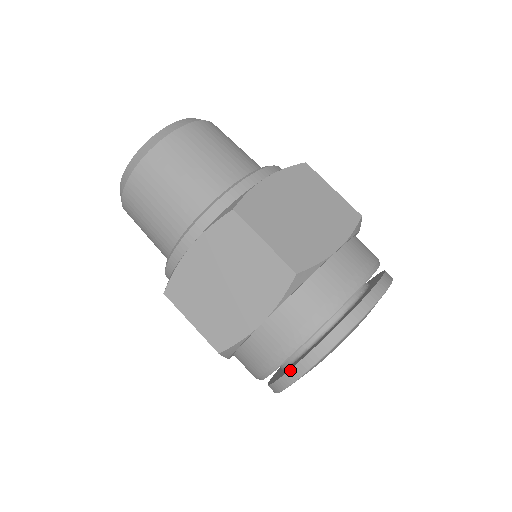
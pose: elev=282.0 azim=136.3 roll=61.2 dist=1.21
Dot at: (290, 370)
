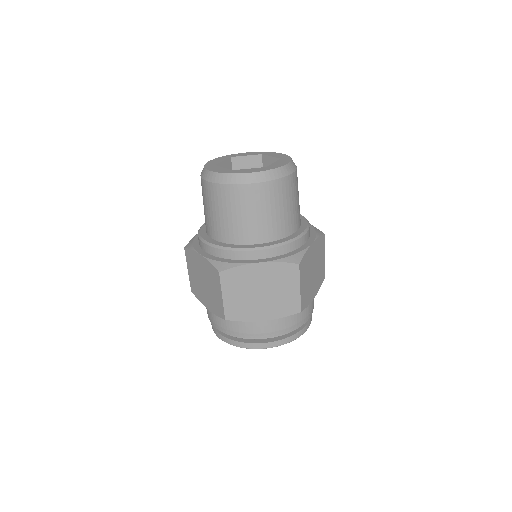
Dot at: (213, 326)
